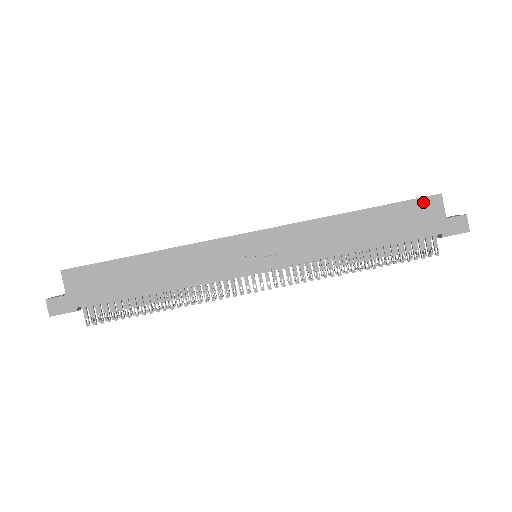
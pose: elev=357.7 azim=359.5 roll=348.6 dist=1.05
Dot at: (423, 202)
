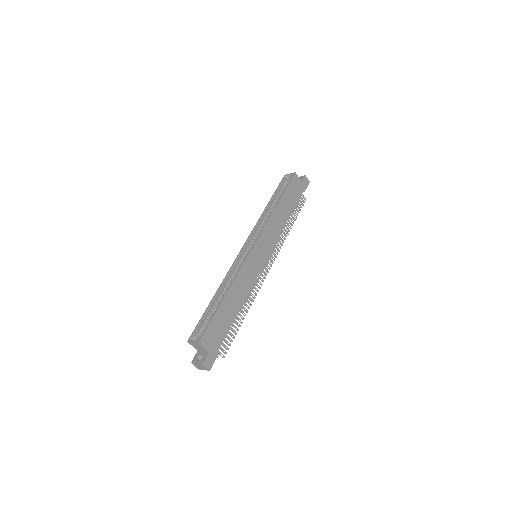
Dot at: (293, 181)
